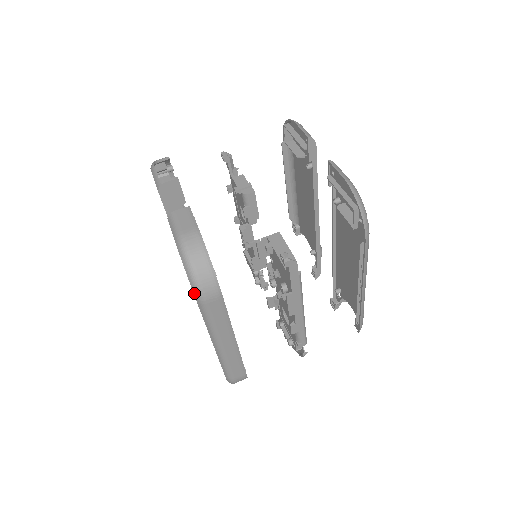
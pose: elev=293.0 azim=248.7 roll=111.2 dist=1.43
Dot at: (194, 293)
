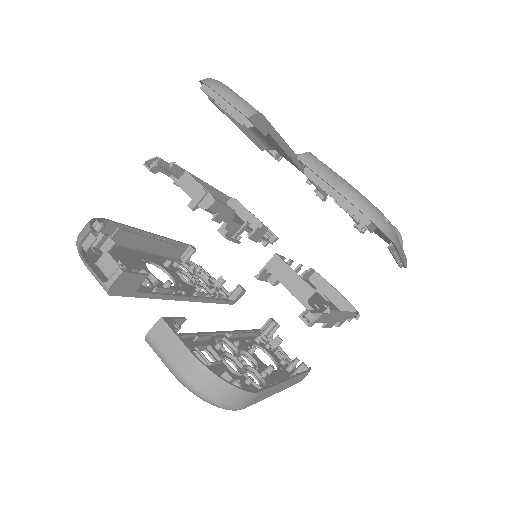
Dot at: occluded
